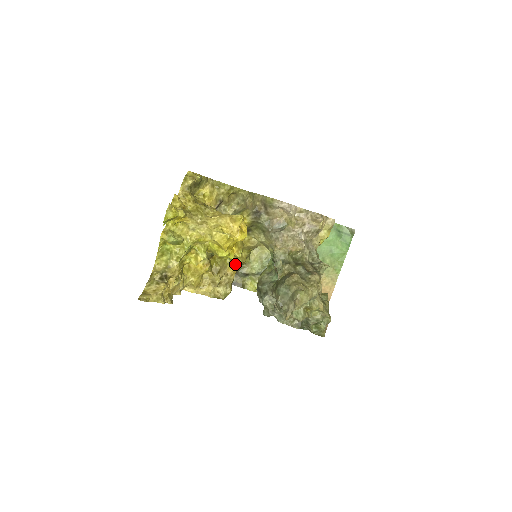
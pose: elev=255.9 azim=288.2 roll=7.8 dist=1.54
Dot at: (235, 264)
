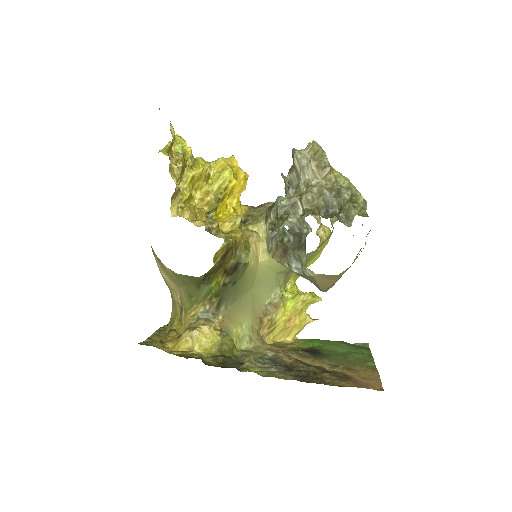
Dot at: (234, 236)
